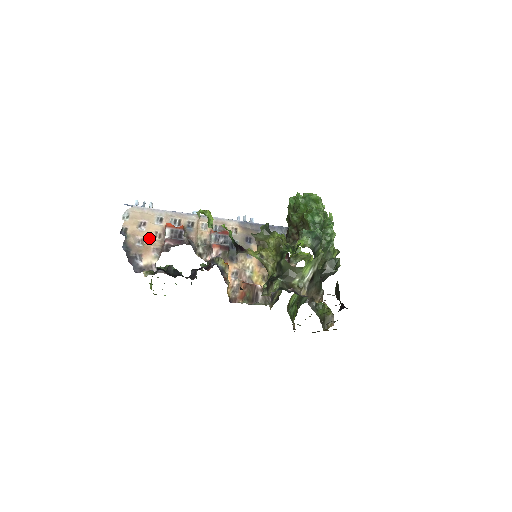
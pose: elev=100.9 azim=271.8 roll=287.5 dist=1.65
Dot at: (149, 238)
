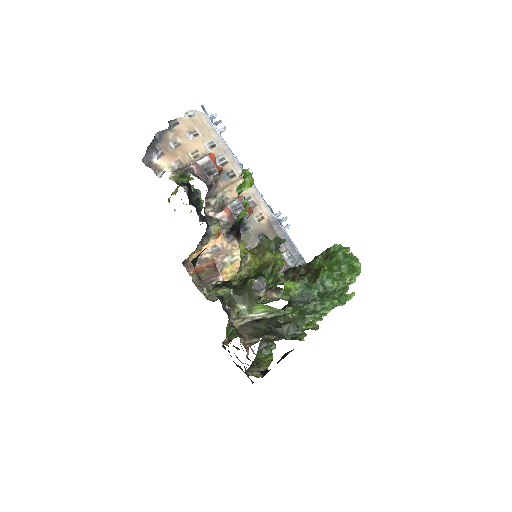
Dot at: (186, 149)
